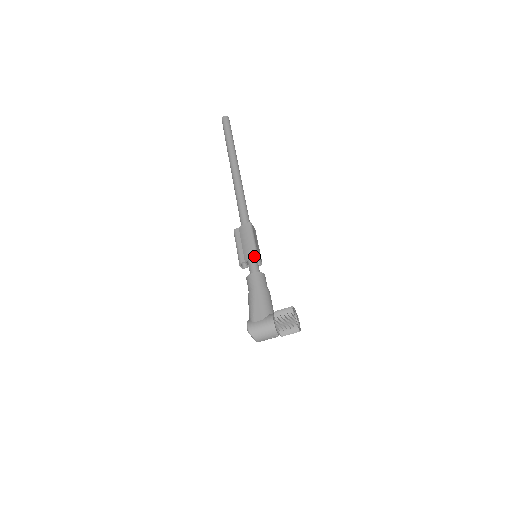
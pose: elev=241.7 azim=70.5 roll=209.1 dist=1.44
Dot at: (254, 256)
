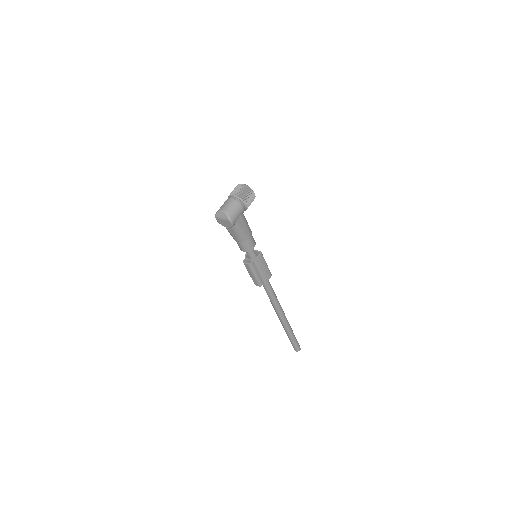
Dot at: occluded
